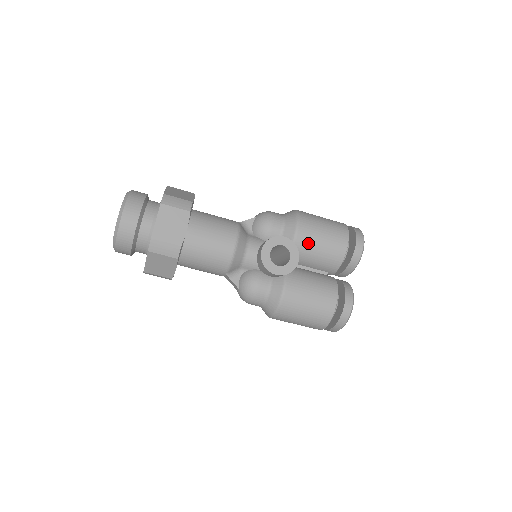
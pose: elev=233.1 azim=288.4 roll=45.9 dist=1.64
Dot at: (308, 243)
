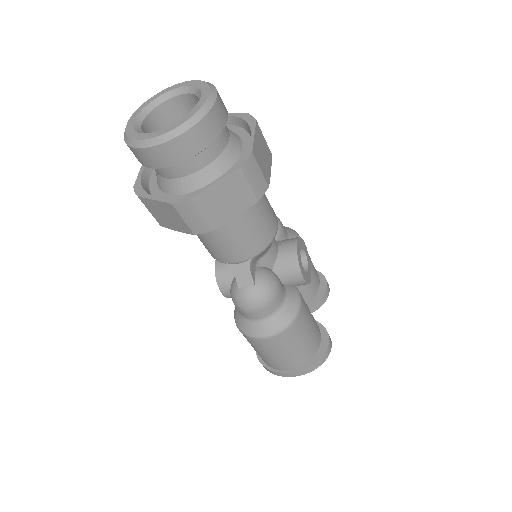
Dot at: occluded
